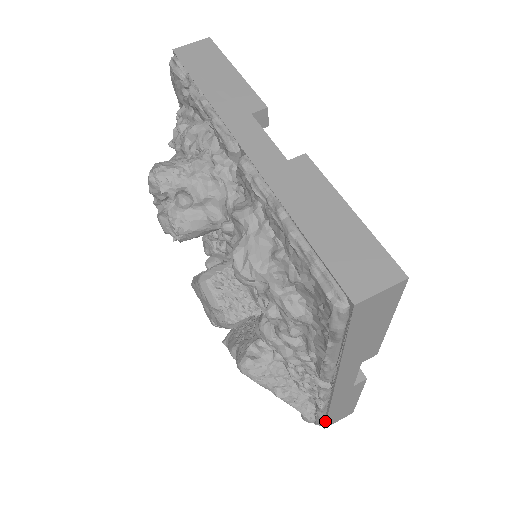
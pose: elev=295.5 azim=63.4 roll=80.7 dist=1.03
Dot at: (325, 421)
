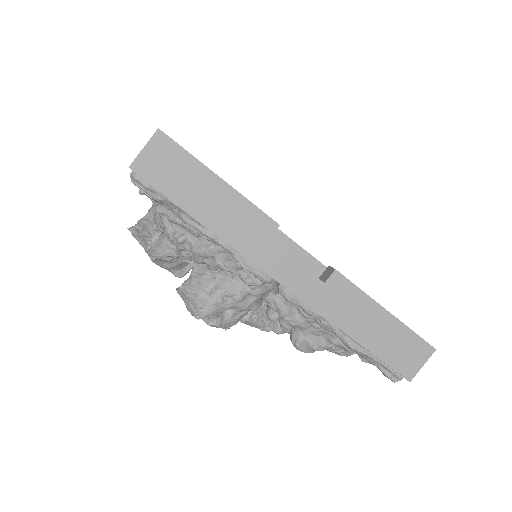
Dot at: occluded
